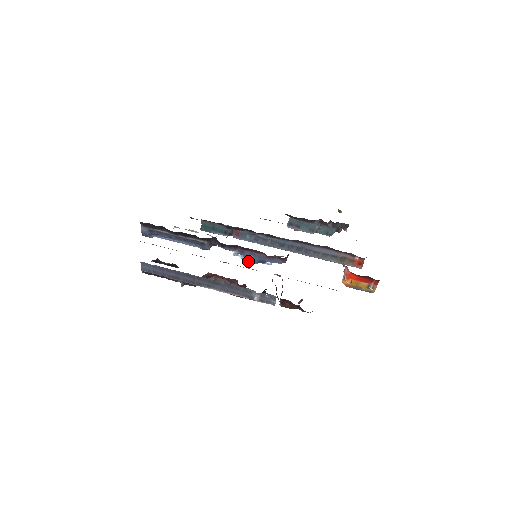
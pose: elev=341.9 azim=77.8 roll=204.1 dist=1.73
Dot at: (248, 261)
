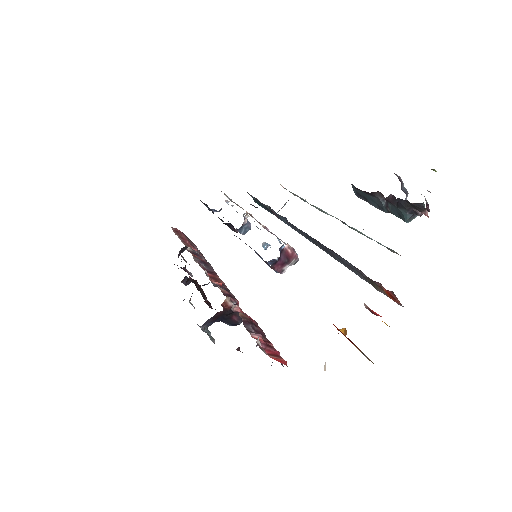
Dot at: occluded
